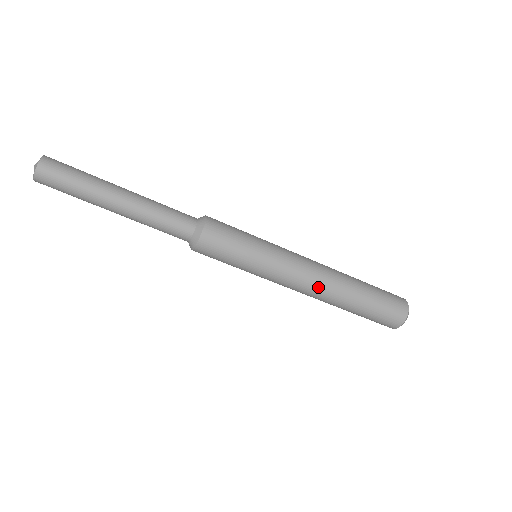
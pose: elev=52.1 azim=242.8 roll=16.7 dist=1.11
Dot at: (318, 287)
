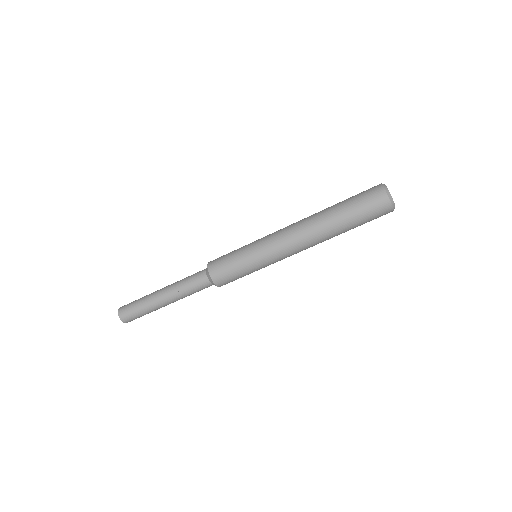
Dot at: (309, 247)
